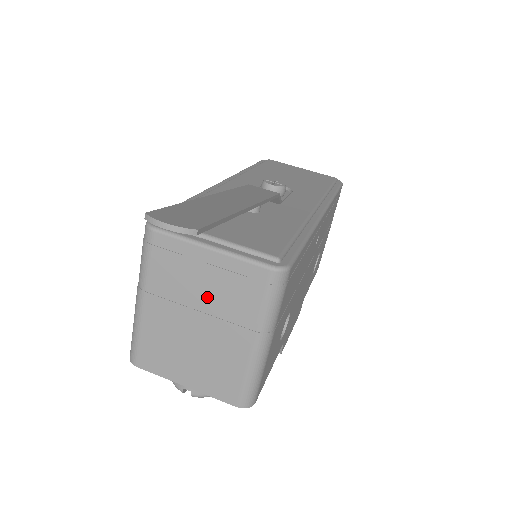
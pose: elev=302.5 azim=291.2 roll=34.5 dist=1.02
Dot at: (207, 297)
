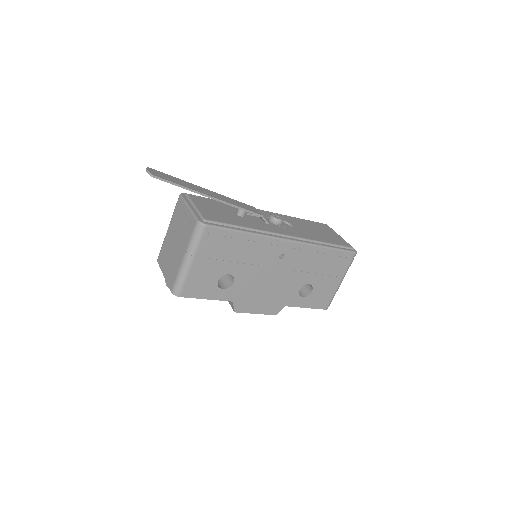
Dot at: (181, 230)
